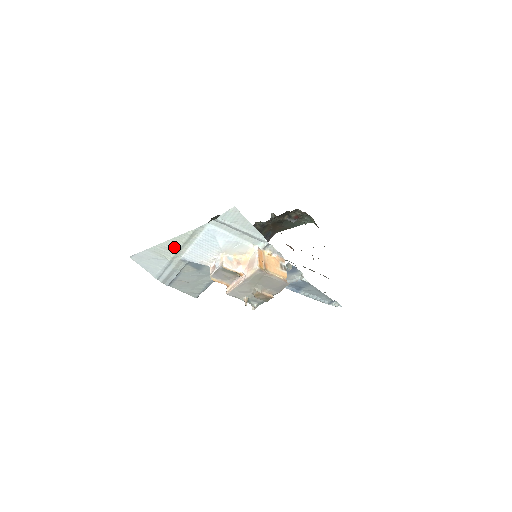
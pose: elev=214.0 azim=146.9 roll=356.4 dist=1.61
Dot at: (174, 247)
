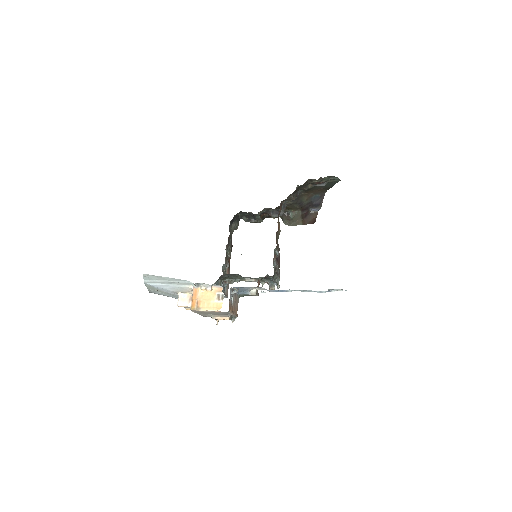
Dot at: (156, 290)
